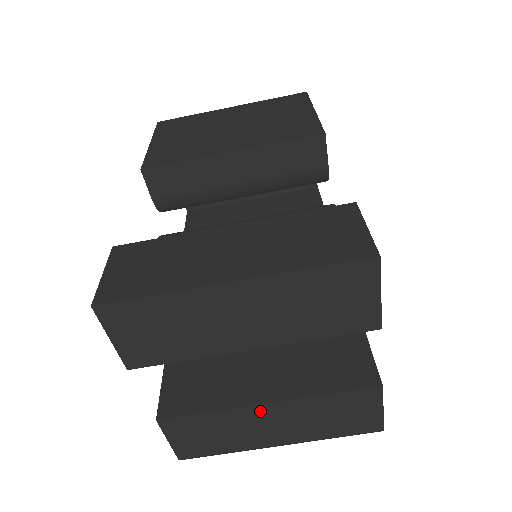
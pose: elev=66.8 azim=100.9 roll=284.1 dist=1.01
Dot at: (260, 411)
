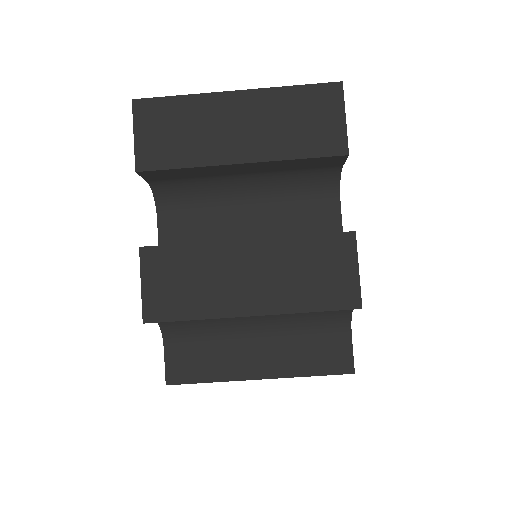
Dot at: (238, 250)
